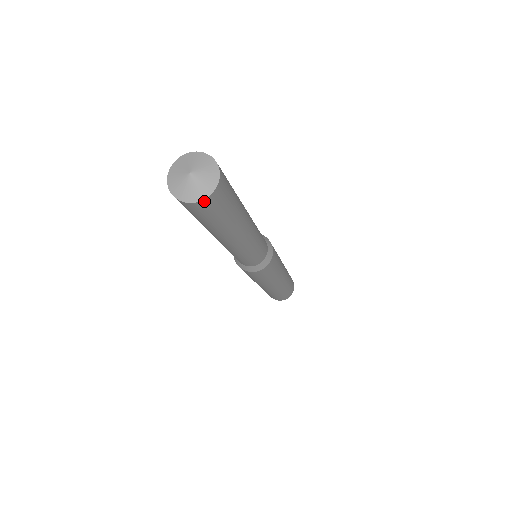
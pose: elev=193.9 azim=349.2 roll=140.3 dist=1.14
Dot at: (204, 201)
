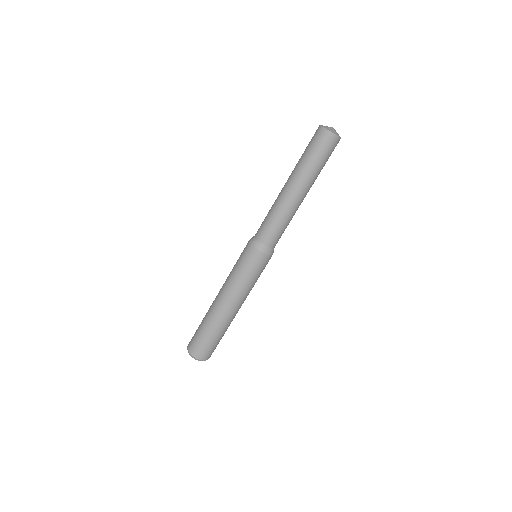
Dot at: (332, 134)
